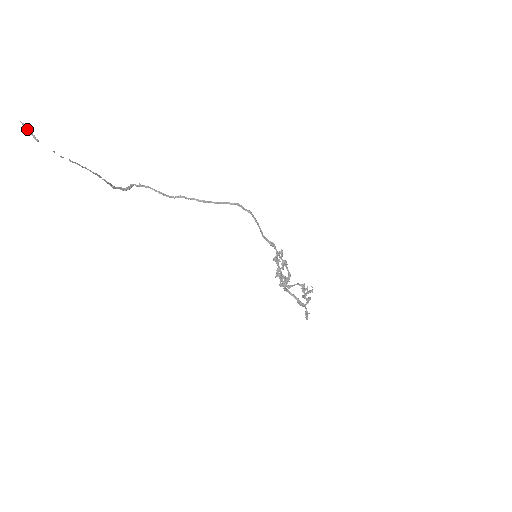
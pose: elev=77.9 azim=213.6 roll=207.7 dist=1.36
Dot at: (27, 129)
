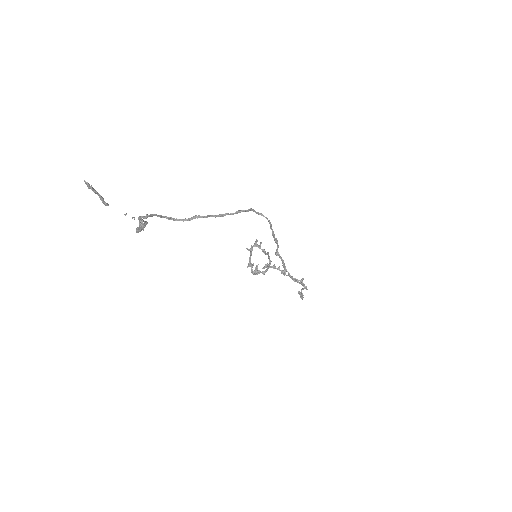
Dot at: (94, 191)
